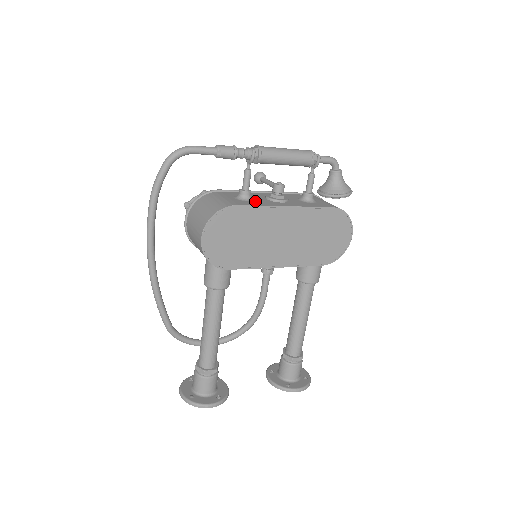
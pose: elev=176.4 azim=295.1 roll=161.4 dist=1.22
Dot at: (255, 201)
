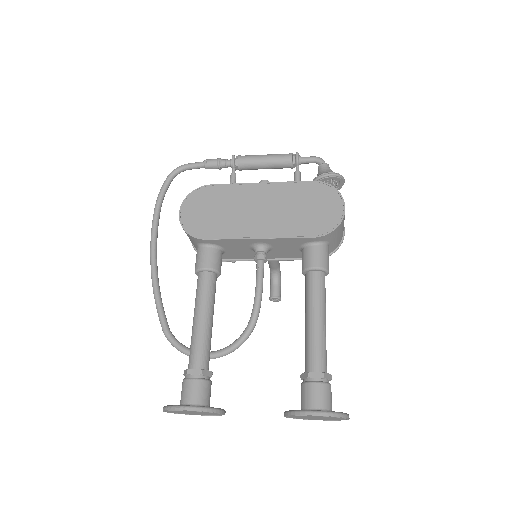
Dot at: occluded
